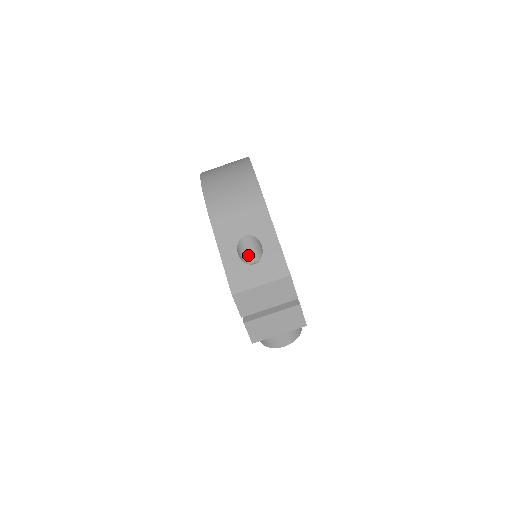
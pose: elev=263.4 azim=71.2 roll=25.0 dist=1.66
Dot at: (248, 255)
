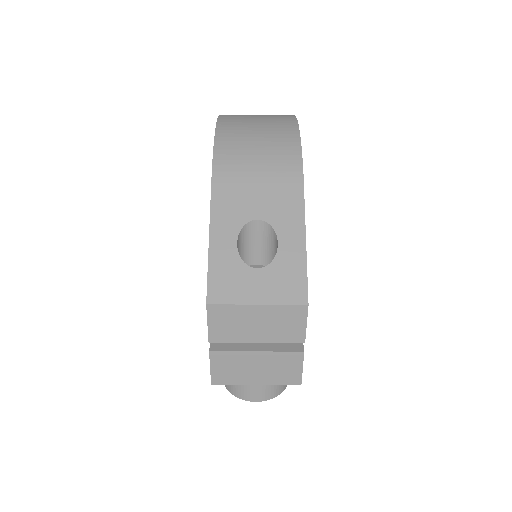
Dot at: (251, 251)
